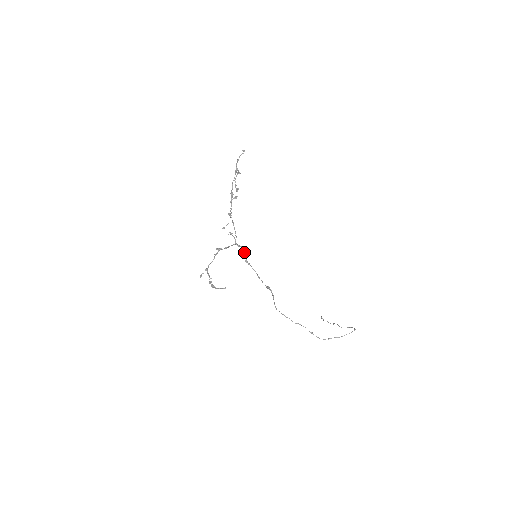
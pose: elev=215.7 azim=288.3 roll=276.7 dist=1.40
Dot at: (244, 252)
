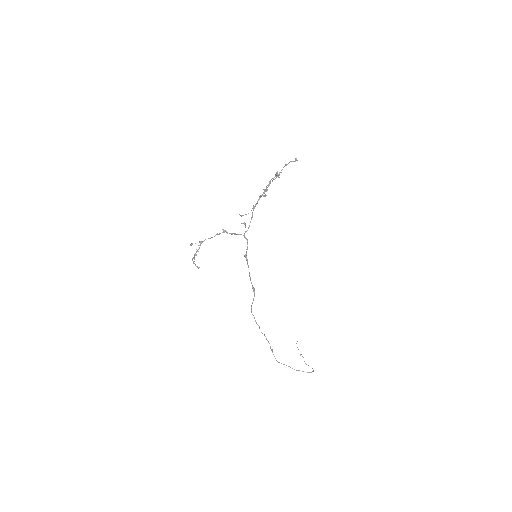
Dot at: occluded
